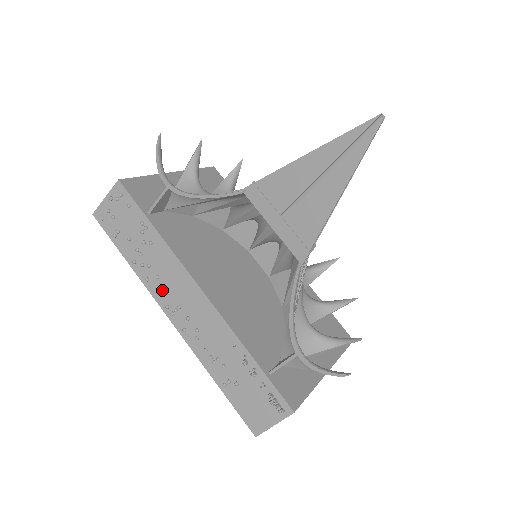
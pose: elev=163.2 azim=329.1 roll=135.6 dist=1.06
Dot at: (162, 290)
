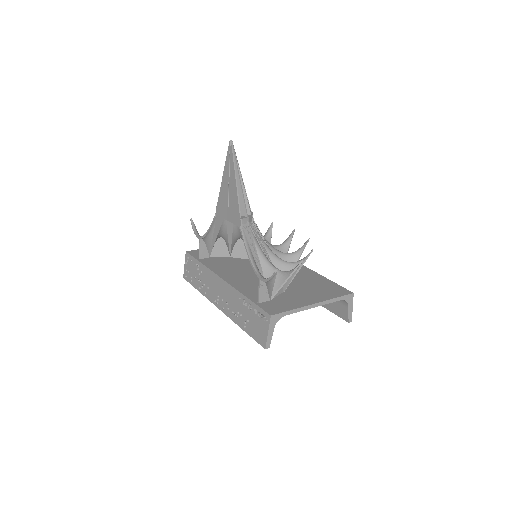
Dot at: (211, 294)
